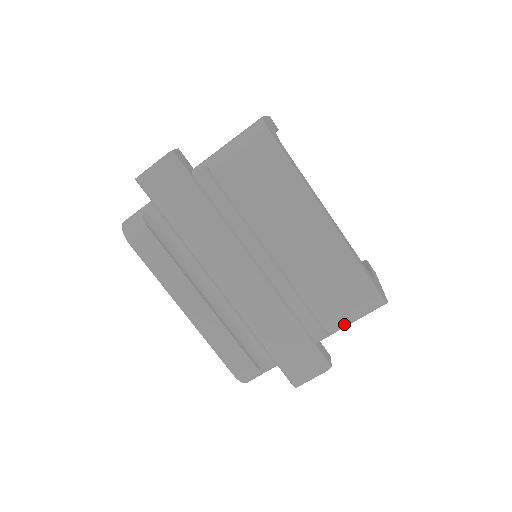
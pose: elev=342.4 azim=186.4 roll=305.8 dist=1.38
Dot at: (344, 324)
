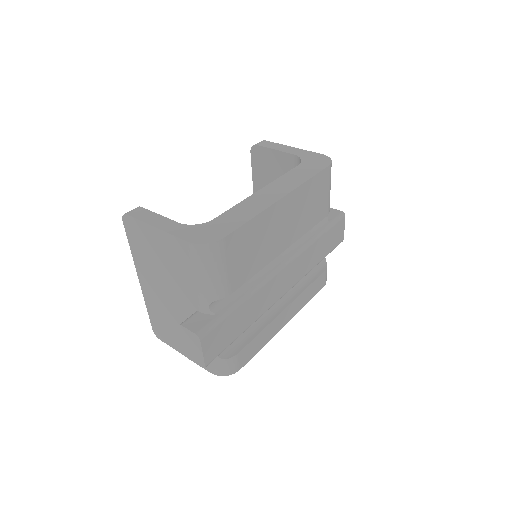
Dot at: occluded
